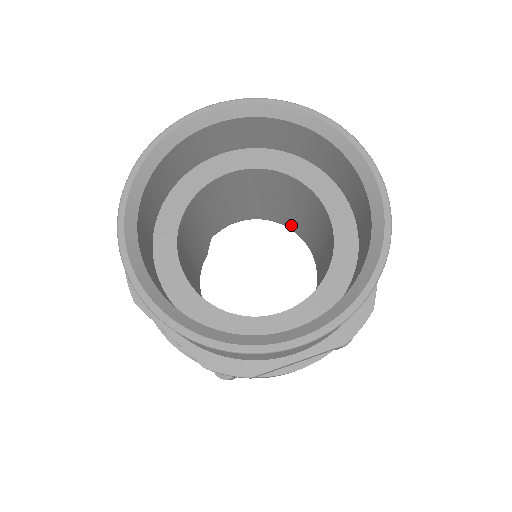
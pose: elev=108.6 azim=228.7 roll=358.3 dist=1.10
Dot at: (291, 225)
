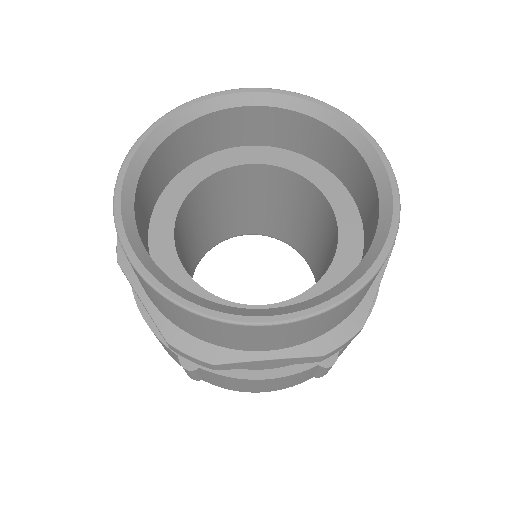
Dot at: (243, 229)
